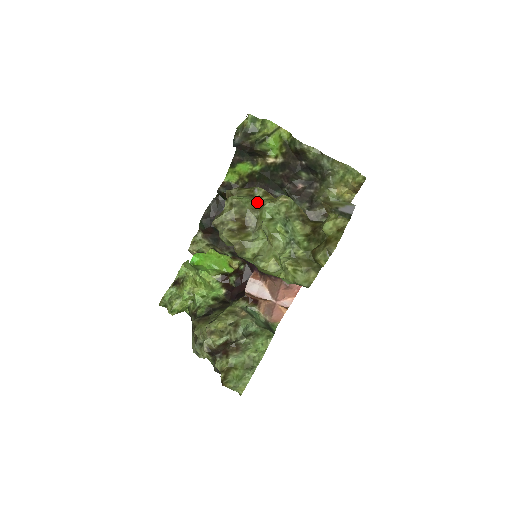
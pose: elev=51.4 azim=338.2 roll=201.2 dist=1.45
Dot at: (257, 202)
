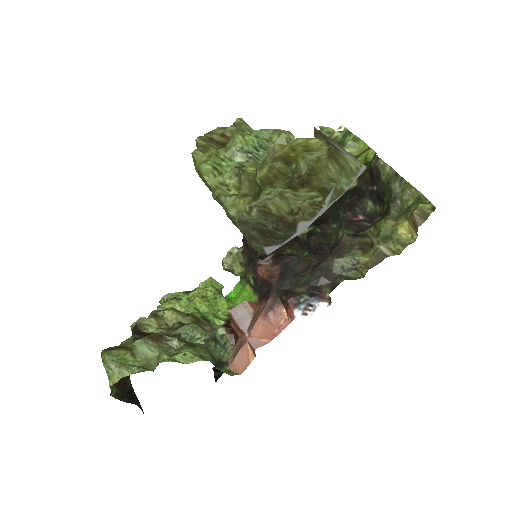
Dot at: occluded
